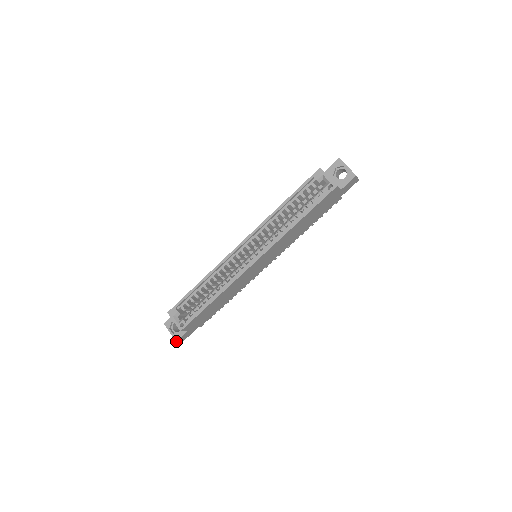
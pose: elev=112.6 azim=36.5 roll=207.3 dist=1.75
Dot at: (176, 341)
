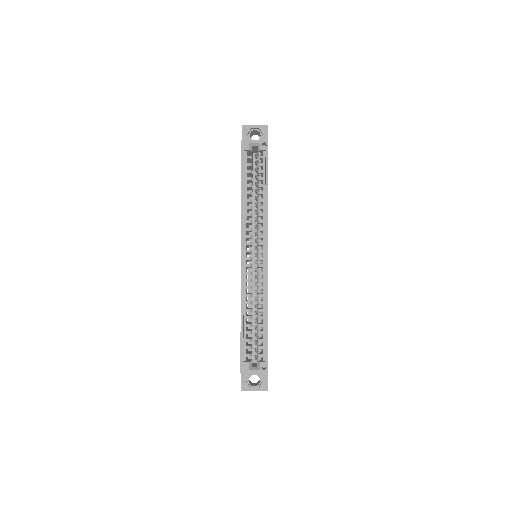
Dot at: (267, 390)
